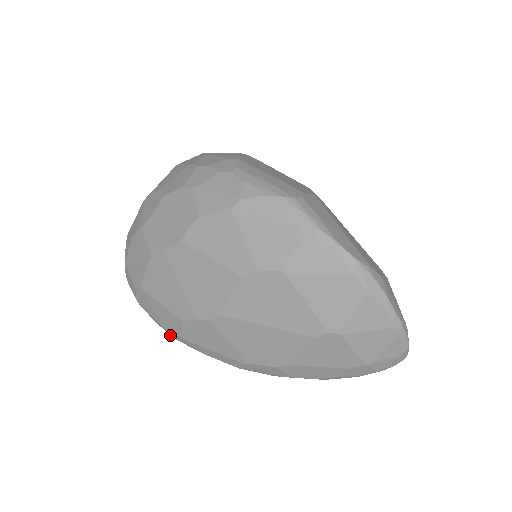
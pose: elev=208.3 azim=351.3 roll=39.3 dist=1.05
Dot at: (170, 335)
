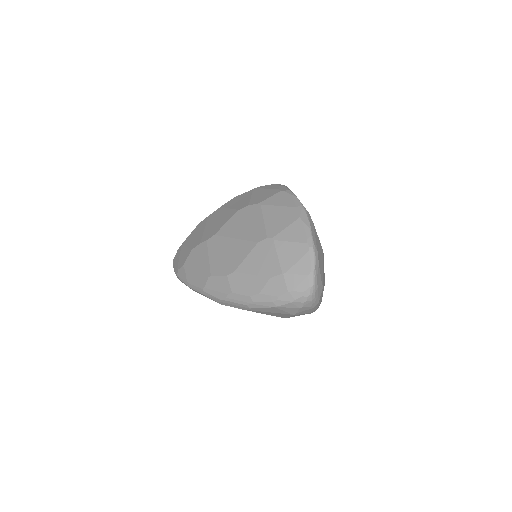
Dot at: (177, 273)
